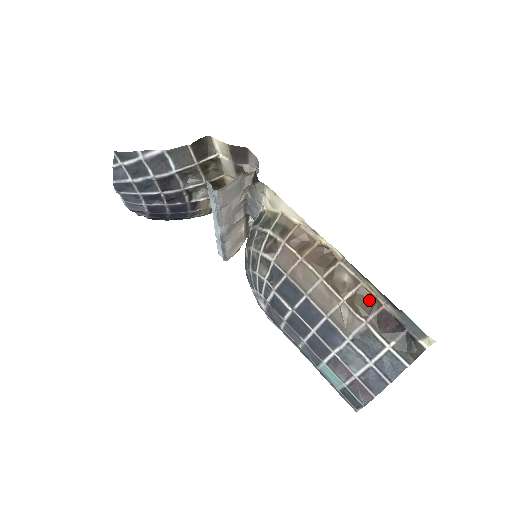
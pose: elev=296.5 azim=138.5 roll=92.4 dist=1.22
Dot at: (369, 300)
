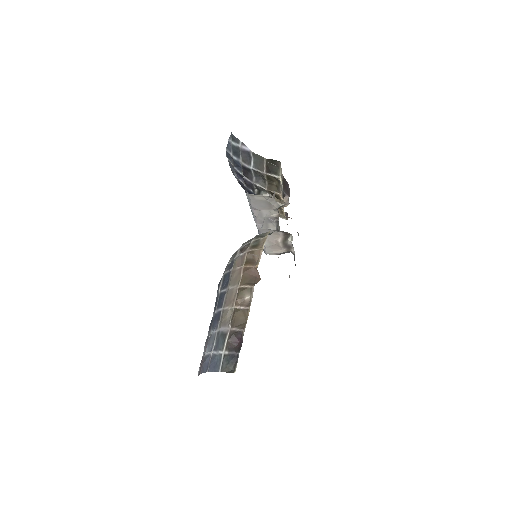
Dot at: (243, 320)
